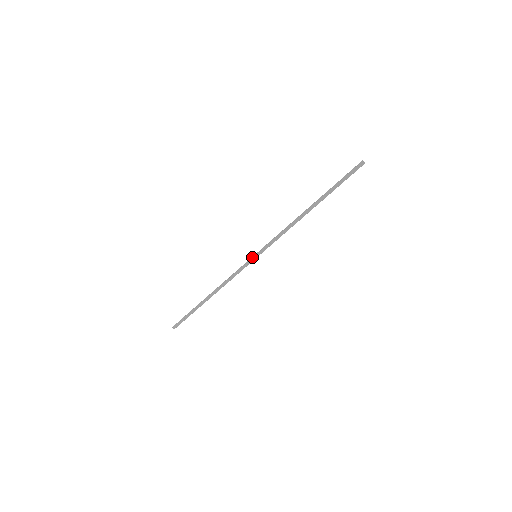
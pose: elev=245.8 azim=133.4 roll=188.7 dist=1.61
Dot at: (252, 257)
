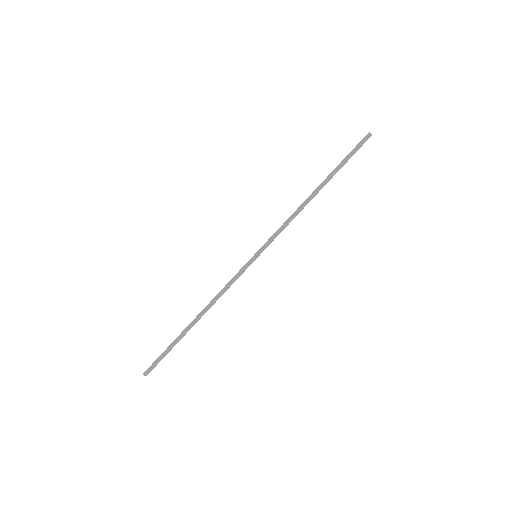
Dot at: (252, 258)
